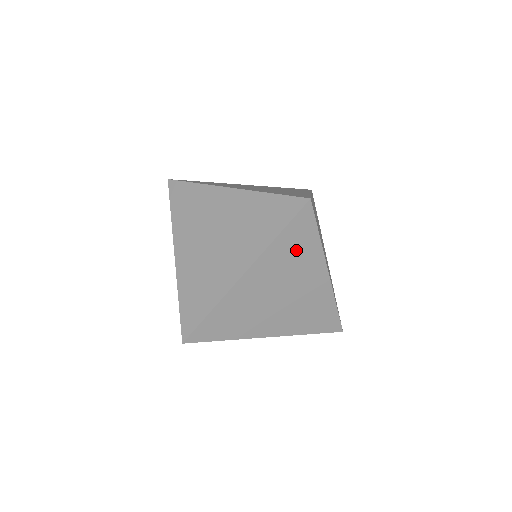
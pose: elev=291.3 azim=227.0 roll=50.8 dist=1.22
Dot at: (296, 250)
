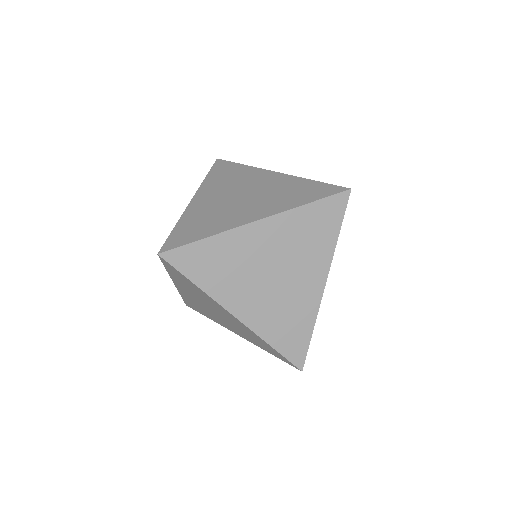
Dot at: occluded
